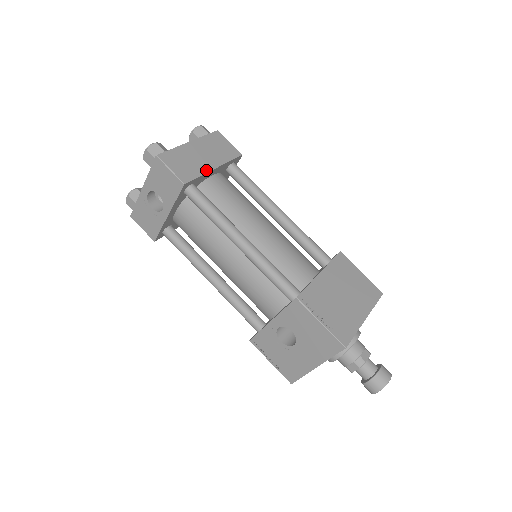
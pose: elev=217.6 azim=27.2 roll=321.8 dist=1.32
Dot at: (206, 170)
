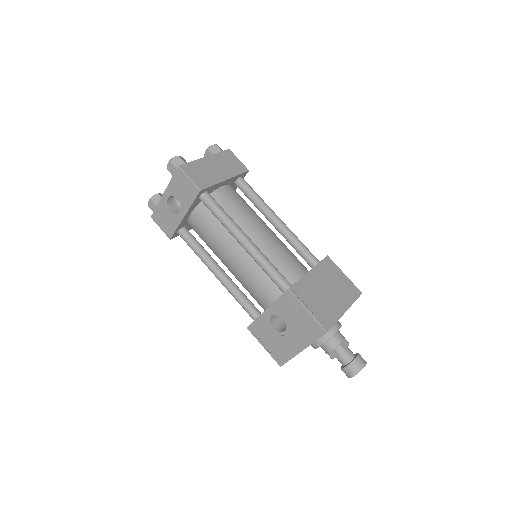
Dot at: (218, 181)
